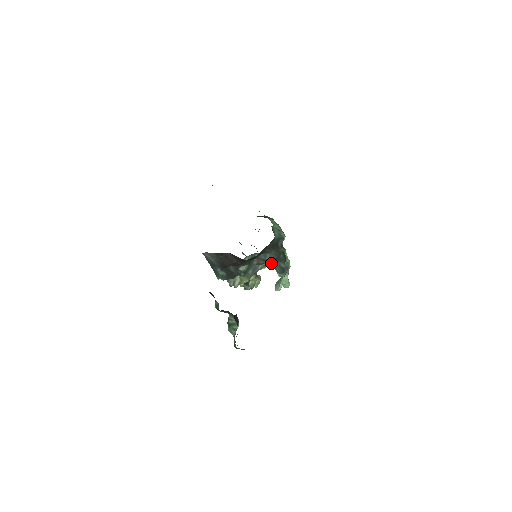
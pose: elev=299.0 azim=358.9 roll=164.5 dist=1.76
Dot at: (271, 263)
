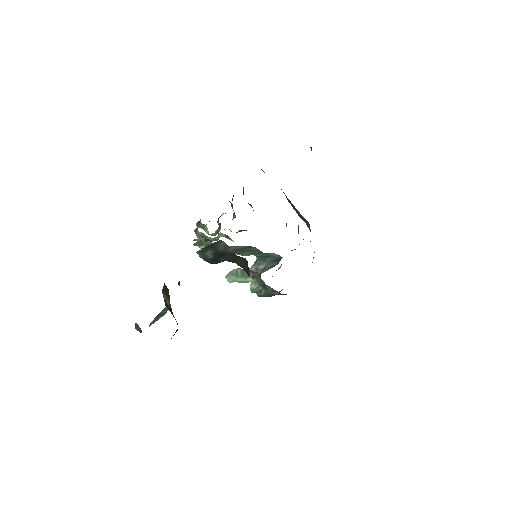
Dot at: (266, 292)
